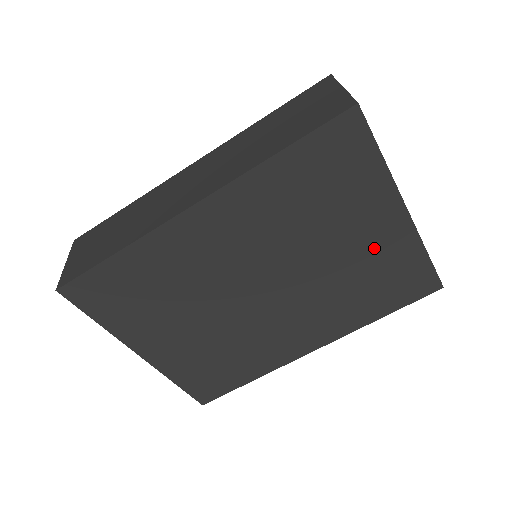
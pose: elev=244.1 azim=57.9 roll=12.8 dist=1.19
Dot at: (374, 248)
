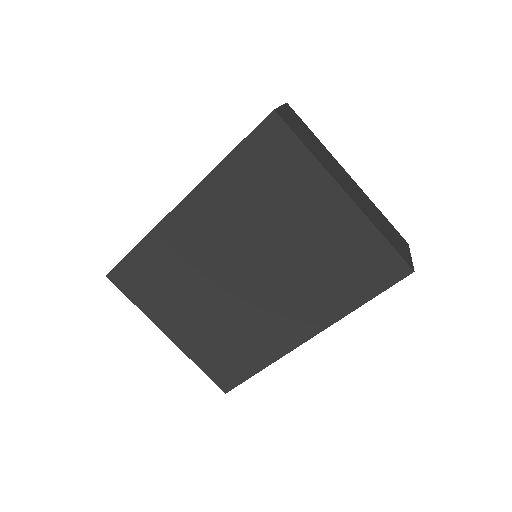
Dot at: (329, 232)
